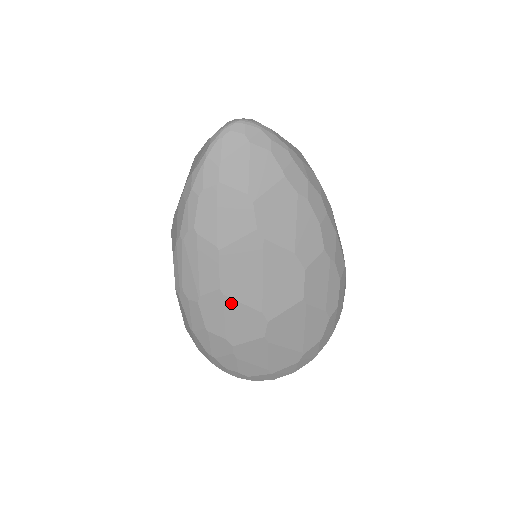
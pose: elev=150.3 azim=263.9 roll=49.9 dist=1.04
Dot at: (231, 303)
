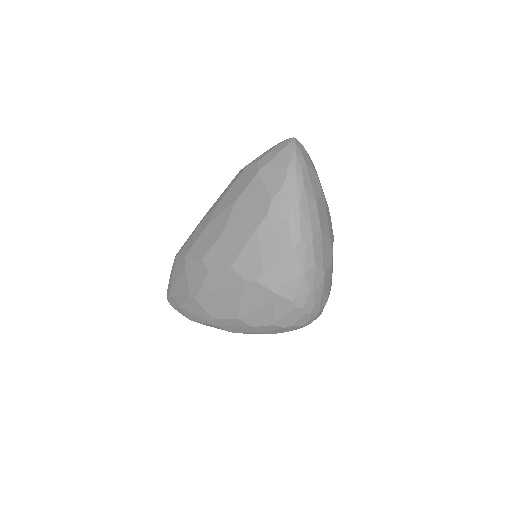
Dot at: (324, 238)
